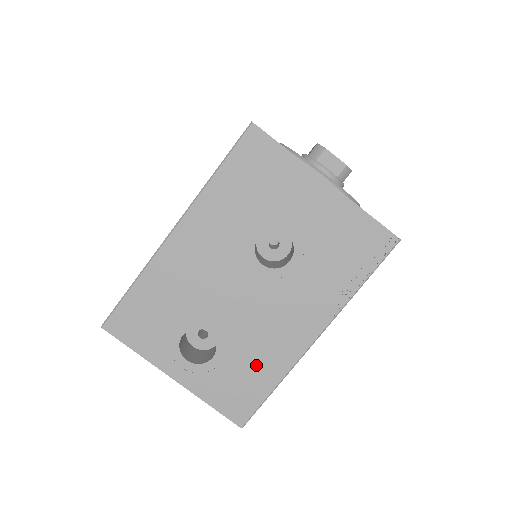
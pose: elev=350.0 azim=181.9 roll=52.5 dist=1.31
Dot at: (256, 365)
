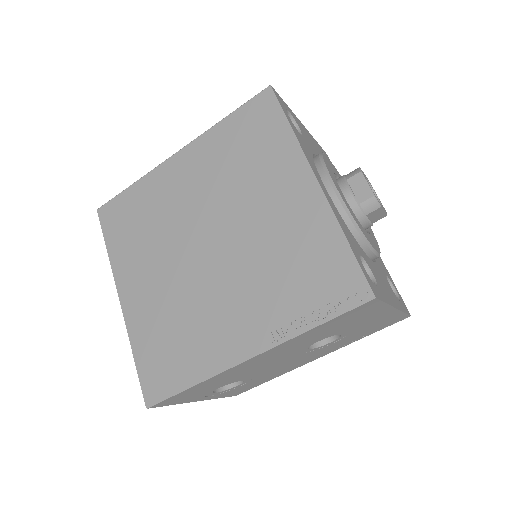
Dot at: (266, 378)
